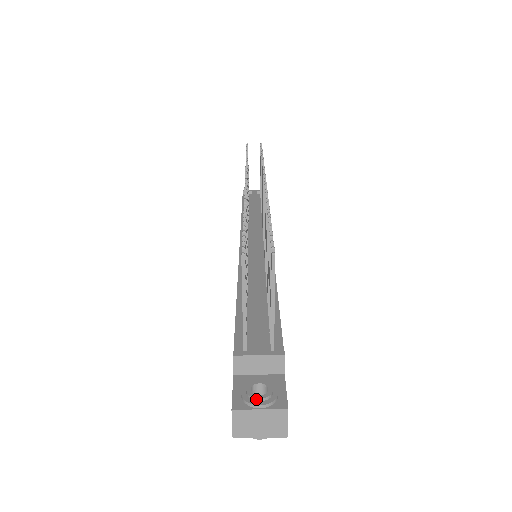
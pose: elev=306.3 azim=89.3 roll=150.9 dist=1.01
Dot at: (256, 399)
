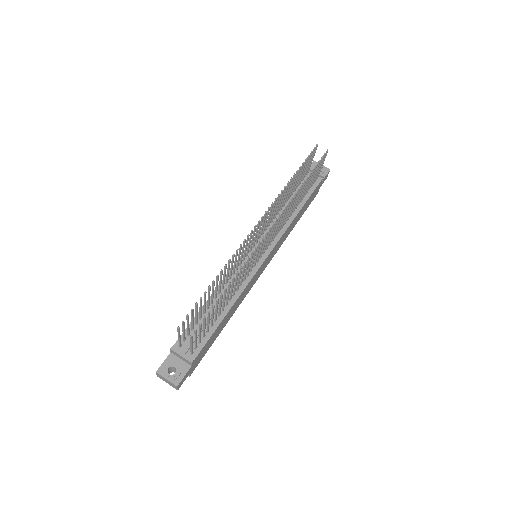
Dot at: (167, 375)
